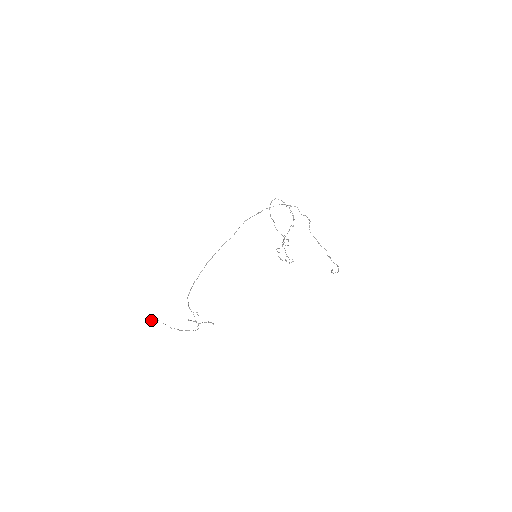
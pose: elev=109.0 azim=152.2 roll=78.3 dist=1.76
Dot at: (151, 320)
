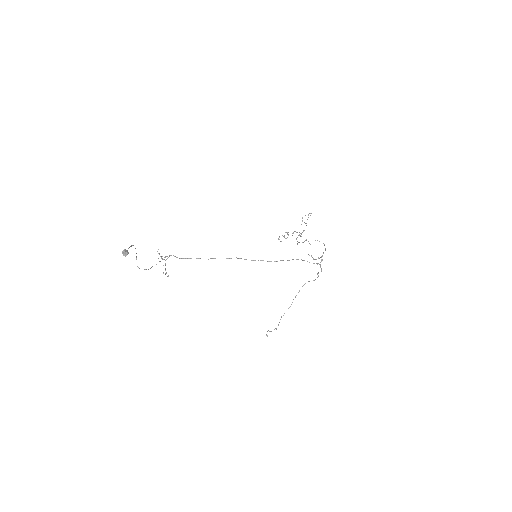
Dot at: (126, 255)
